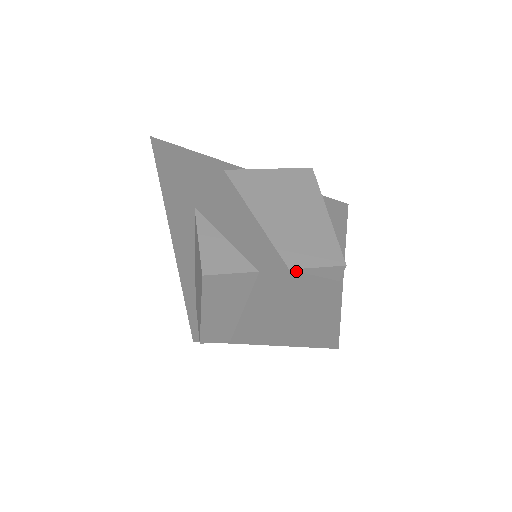
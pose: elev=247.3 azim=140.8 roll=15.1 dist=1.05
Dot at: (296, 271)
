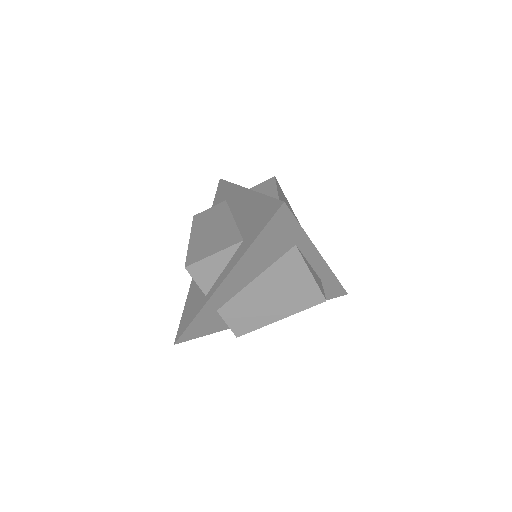
Dot at: (219, 313)
